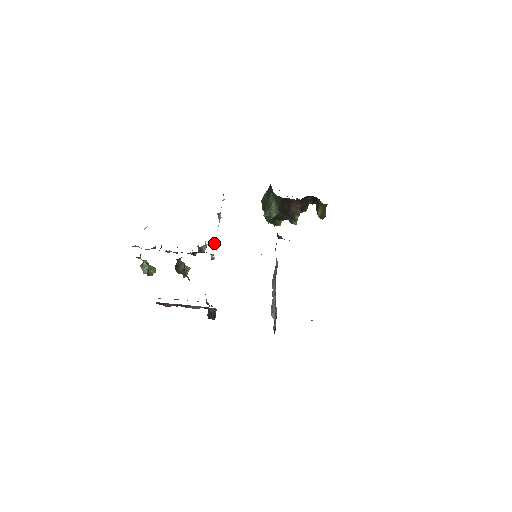
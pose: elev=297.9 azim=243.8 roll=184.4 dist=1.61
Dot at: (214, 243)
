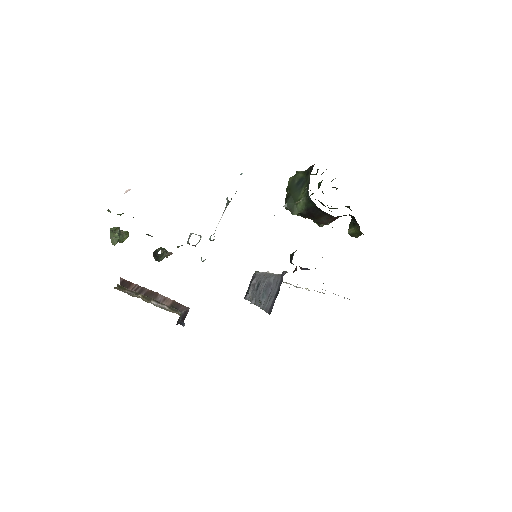
Dot at: (211, 240)
